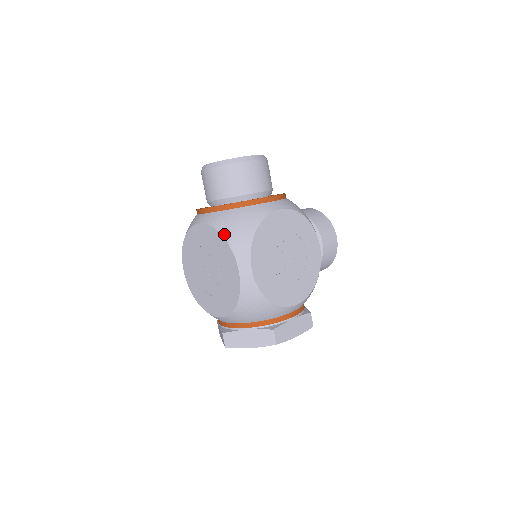
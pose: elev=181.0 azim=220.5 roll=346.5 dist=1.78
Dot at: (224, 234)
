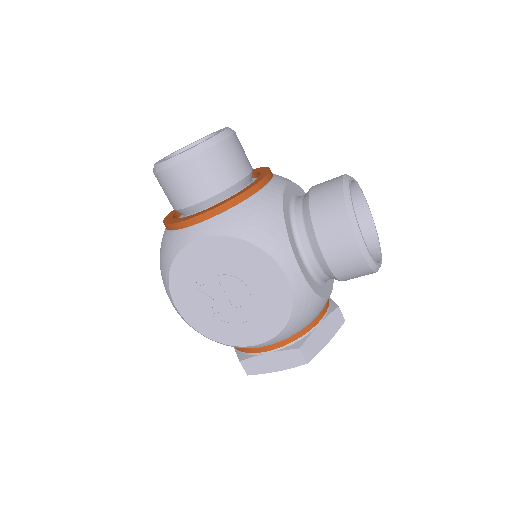
Dot at: occluded
